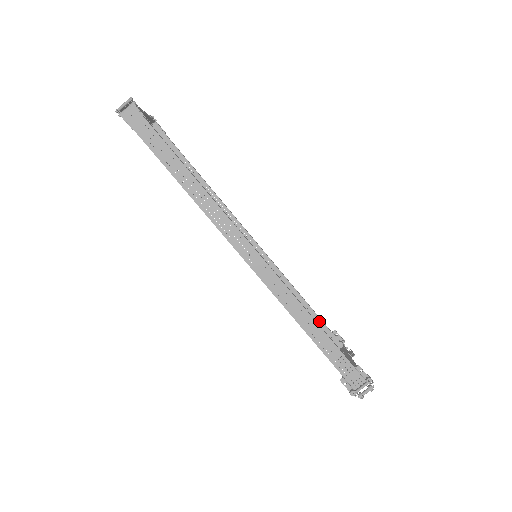
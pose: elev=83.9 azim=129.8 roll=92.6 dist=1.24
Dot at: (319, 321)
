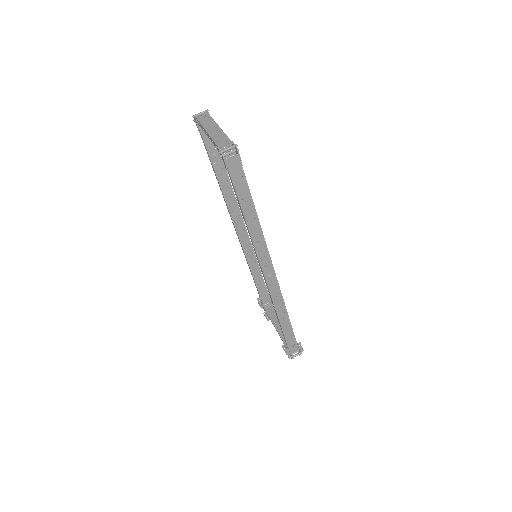
Dot at: (265, 288)
